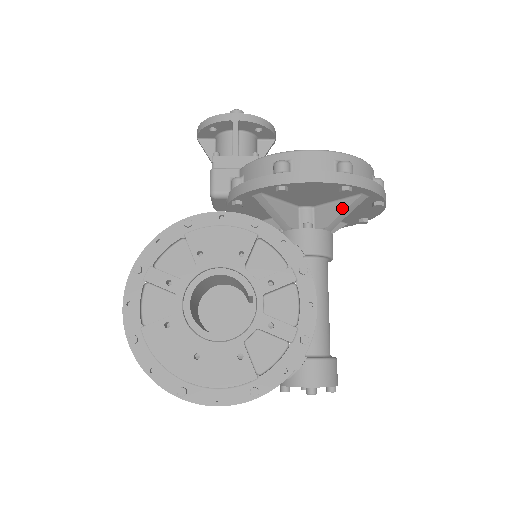
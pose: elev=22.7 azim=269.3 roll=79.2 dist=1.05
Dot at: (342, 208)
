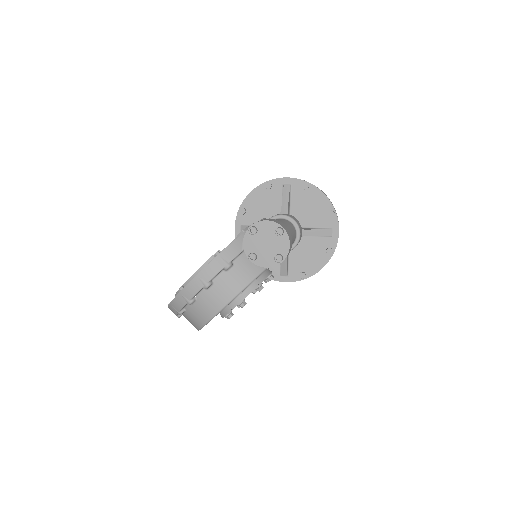
Dot at: (282, 199)
